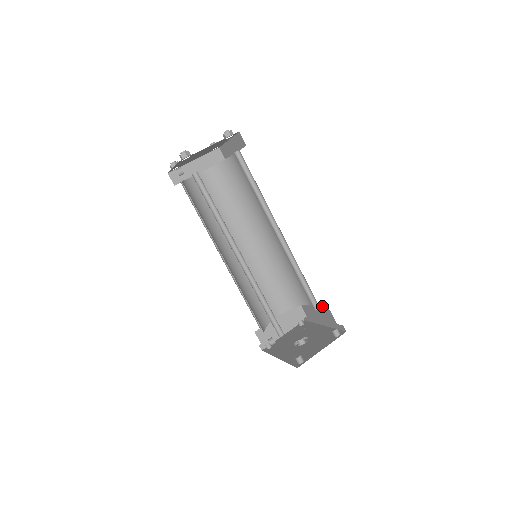
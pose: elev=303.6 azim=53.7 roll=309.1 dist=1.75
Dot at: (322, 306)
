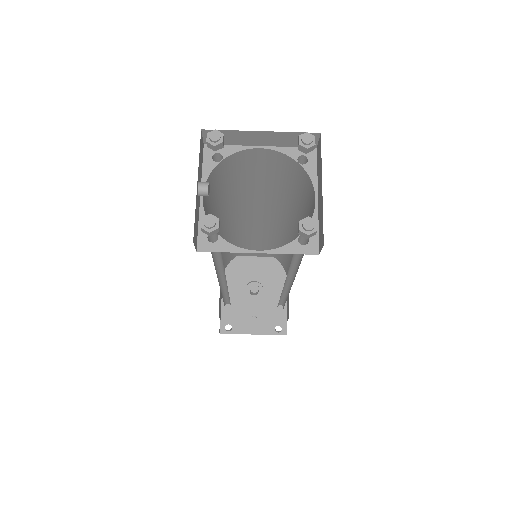
Dot at: occluded
